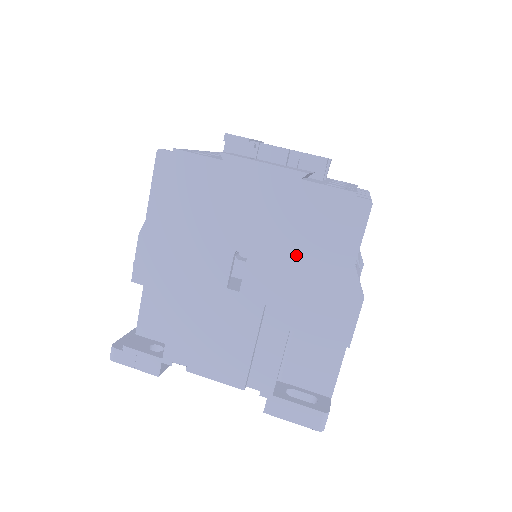
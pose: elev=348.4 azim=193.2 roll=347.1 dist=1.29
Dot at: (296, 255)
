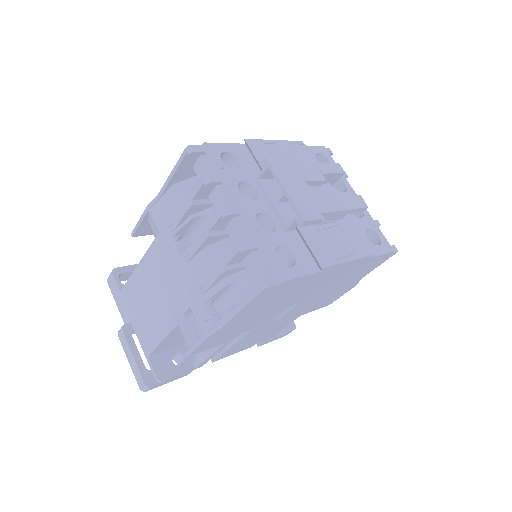
Dot at: (332, 289)
